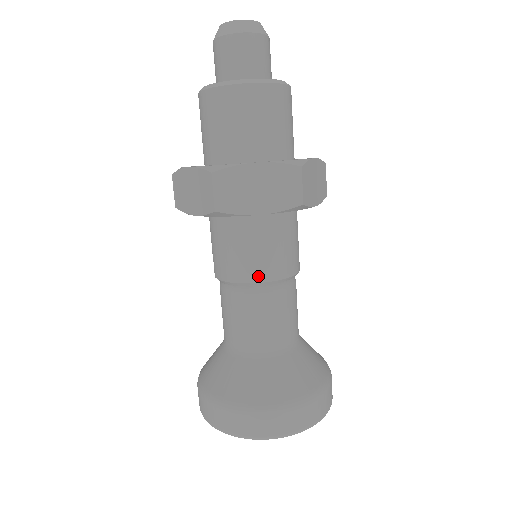
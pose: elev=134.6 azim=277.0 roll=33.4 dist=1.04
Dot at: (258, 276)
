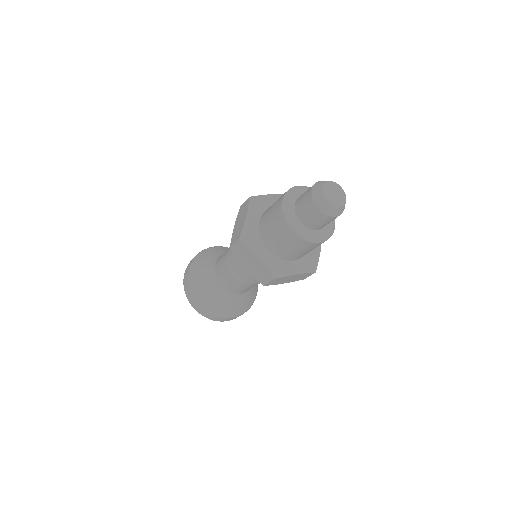
Dot at: (236, 271)
